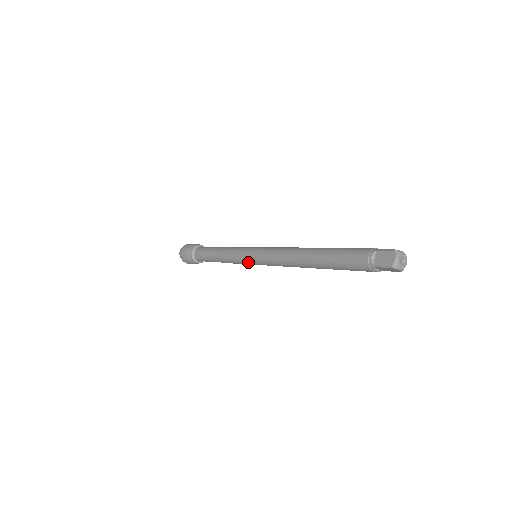
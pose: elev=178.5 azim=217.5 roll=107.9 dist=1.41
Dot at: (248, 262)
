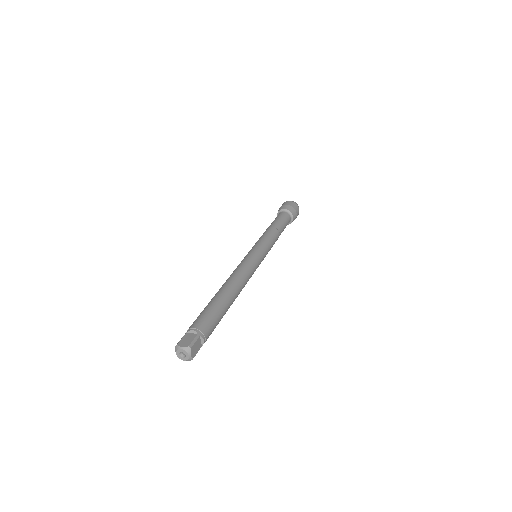
Dot at: occluded
